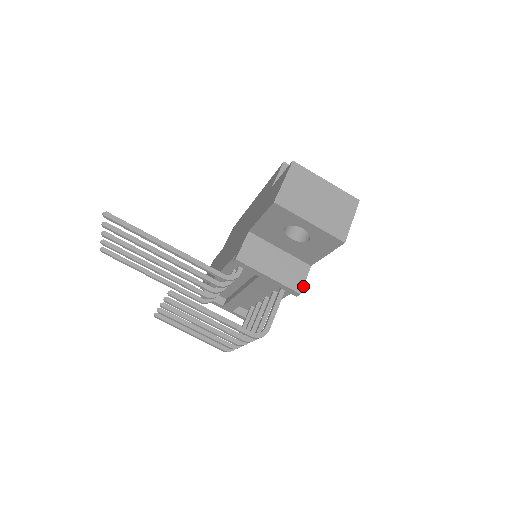
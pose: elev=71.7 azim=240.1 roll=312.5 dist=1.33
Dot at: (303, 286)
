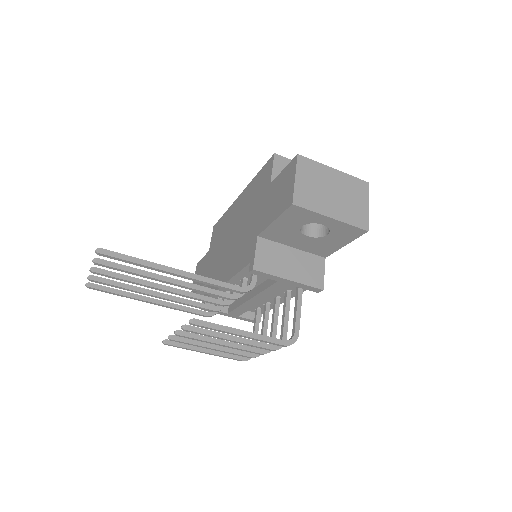
Dot at: (323, 281)
